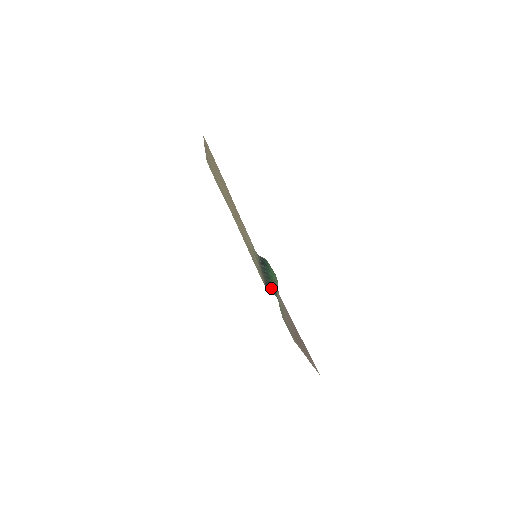
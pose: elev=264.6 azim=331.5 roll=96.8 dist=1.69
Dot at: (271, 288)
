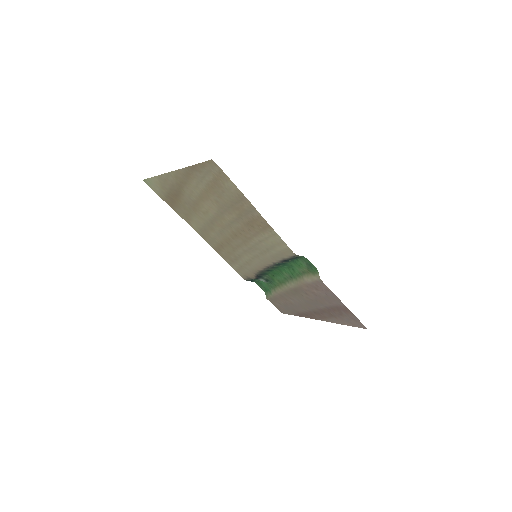
Dot at: (263, 278)
